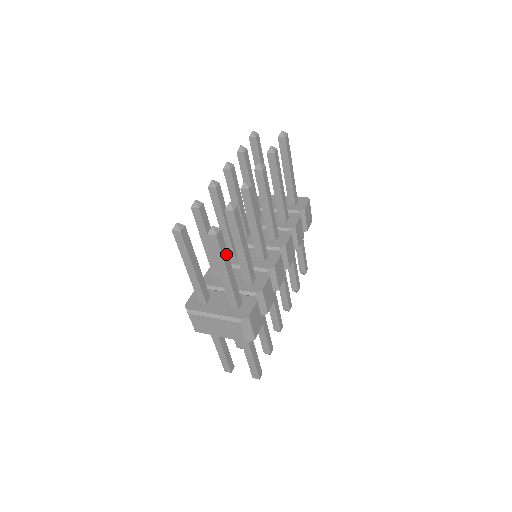
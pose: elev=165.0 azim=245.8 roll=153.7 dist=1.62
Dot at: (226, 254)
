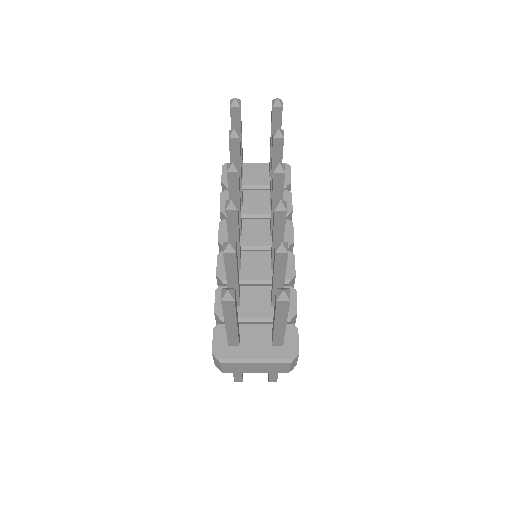
Dot at: occluded
